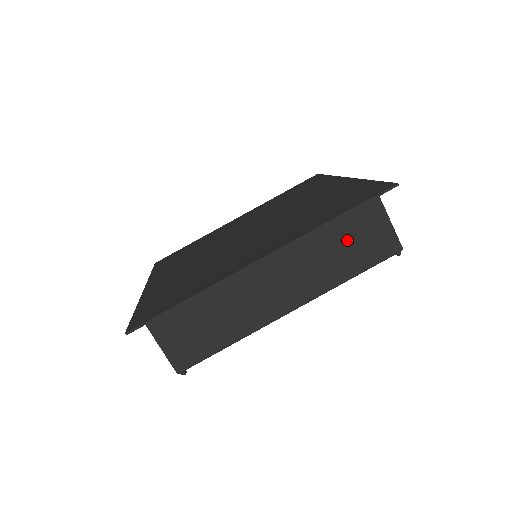
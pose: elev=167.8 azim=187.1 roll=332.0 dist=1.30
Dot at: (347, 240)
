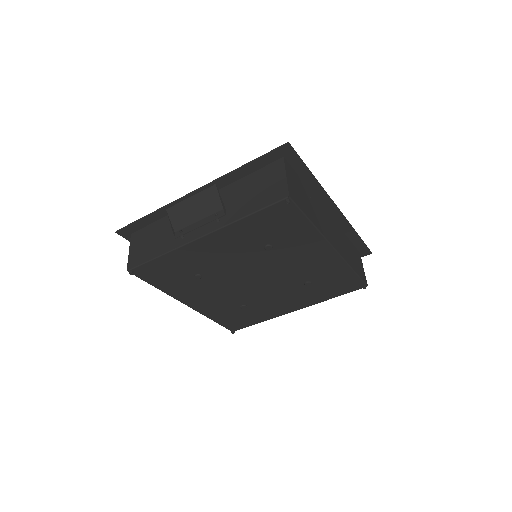
Dot at: (352, 253)
